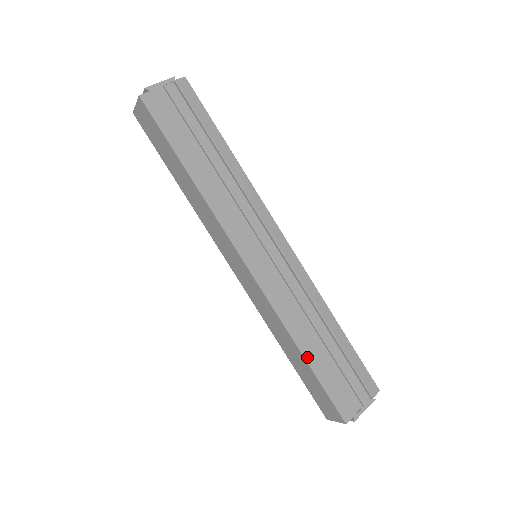
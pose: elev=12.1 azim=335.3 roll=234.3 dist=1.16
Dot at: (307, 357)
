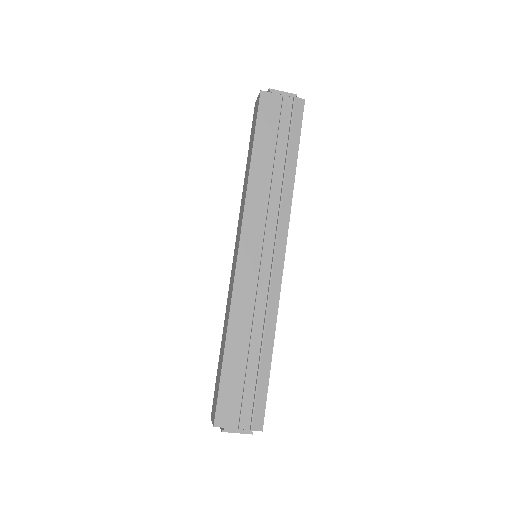
Dot at: (227, 352)
